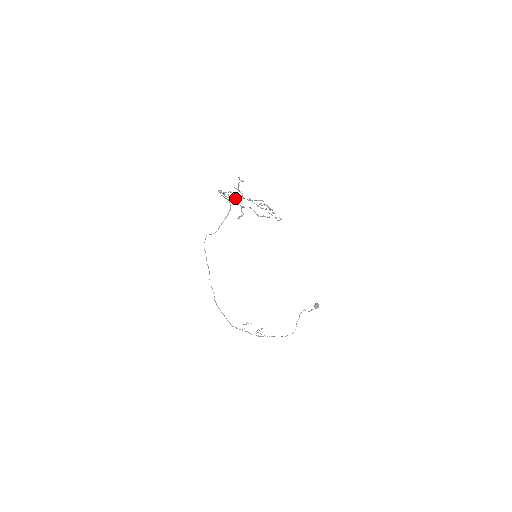
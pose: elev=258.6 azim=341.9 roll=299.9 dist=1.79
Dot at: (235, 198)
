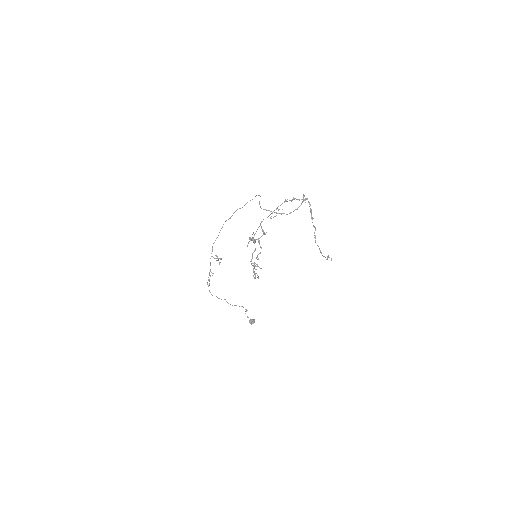
Dot at: occluded
